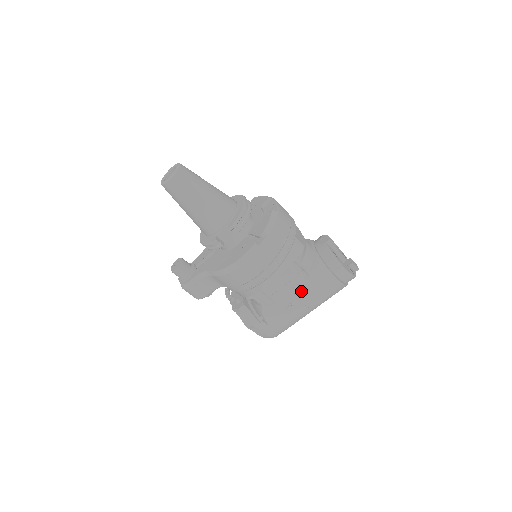
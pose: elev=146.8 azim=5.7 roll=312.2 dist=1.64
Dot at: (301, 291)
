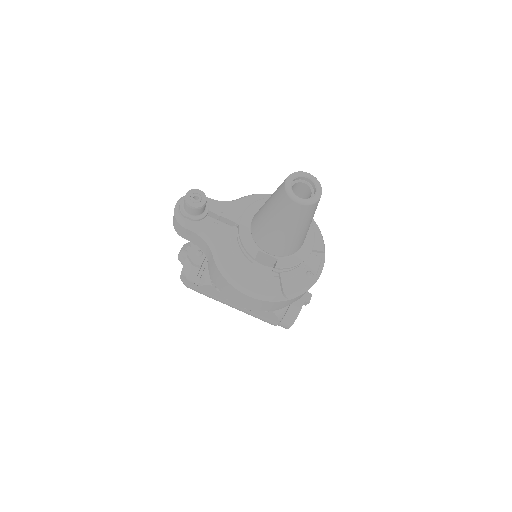
Dot at: occluded
